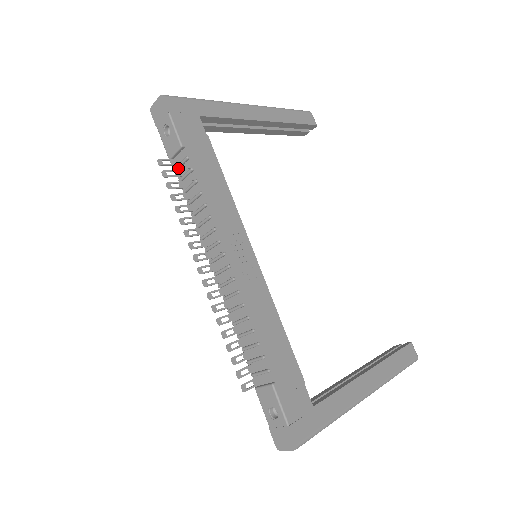
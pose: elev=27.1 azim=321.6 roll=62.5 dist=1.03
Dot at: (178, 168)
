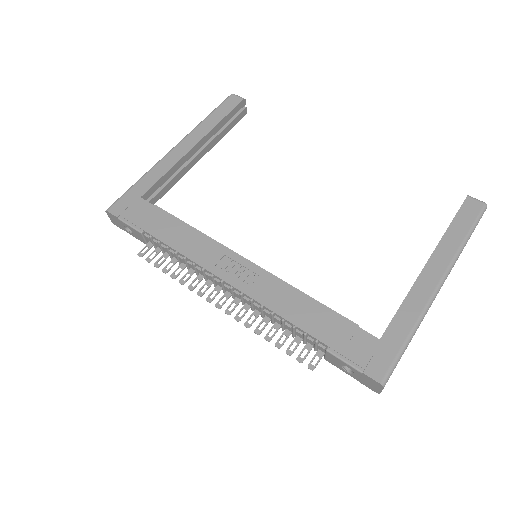
Dot at: (155, 246)
